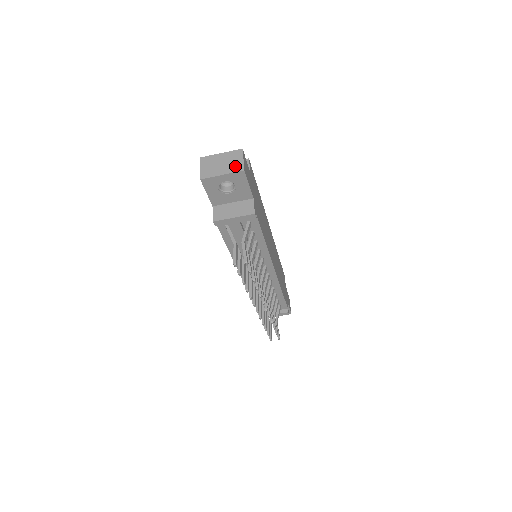
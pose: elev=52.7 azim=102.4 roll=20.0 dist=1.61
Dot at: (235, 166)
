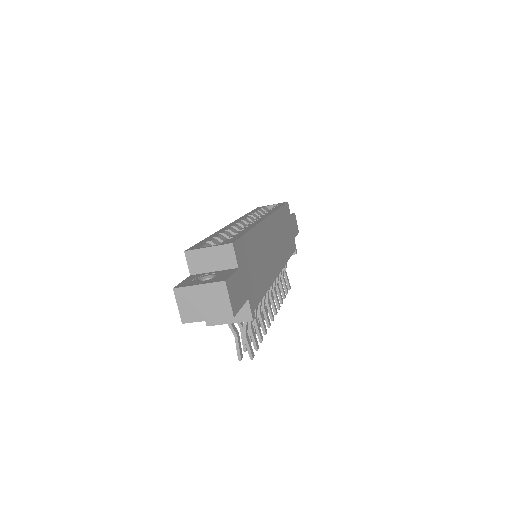
Dot at: (221, 309)
